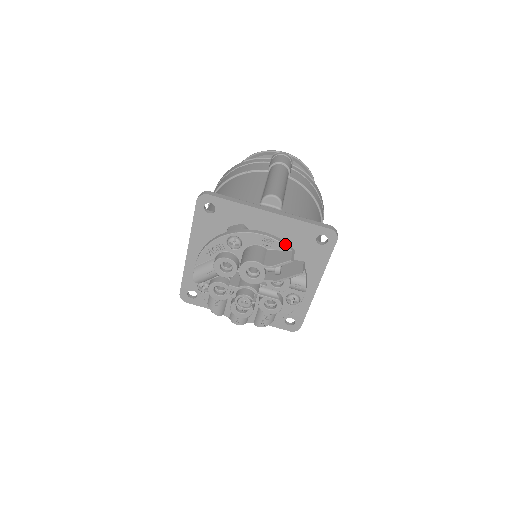
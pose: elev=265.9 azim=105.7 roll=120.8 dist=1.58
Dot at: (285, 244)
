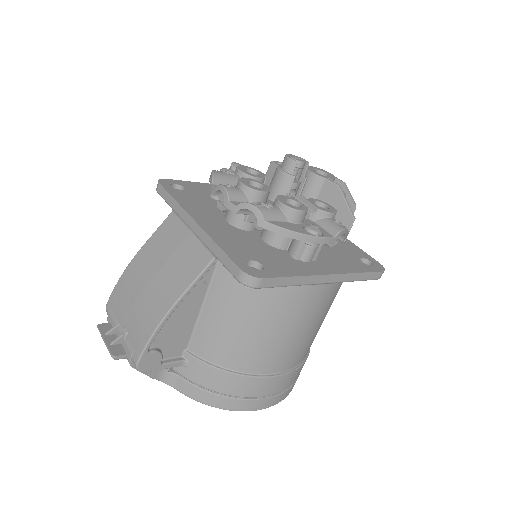
Dot at: occluded
